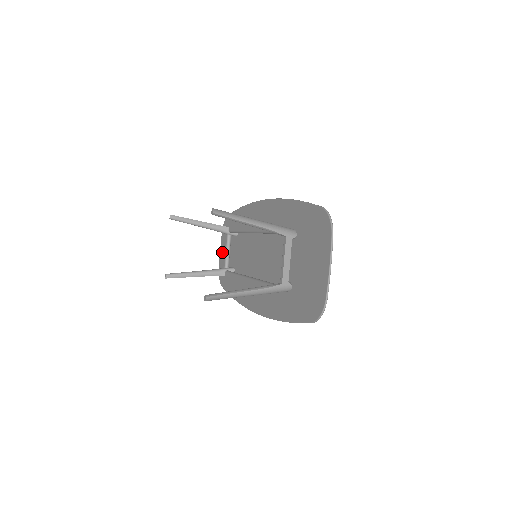
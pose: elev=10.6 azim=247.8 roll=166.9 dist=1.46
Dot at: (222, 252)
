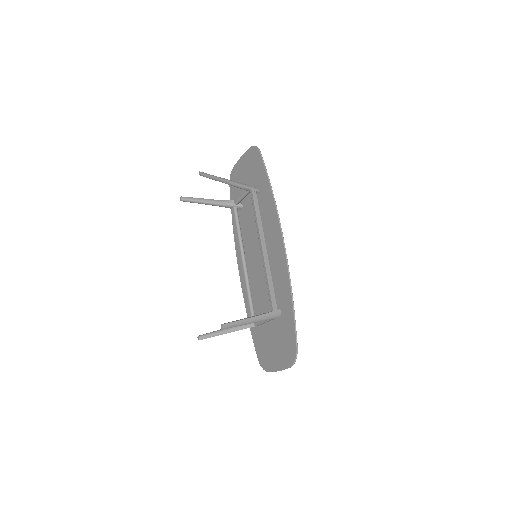
Dot at: (242, 165)
